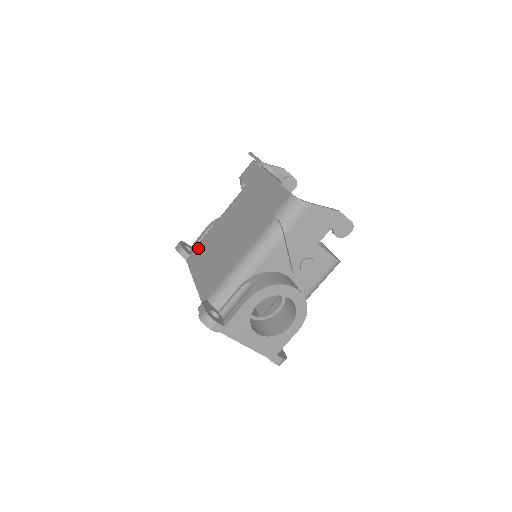
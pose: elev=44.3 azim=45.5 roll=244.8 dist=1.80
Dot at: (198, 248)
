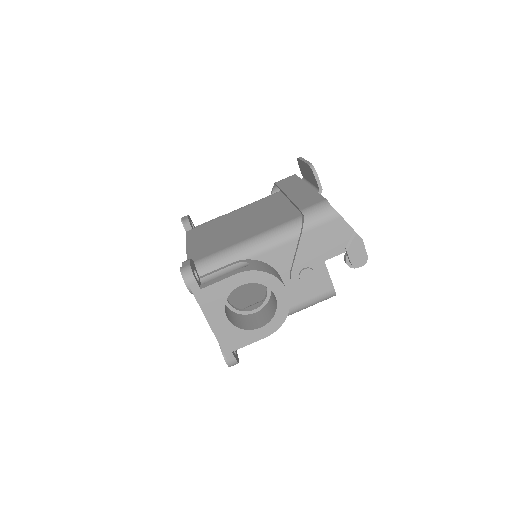
Dot at: (204, 225)
